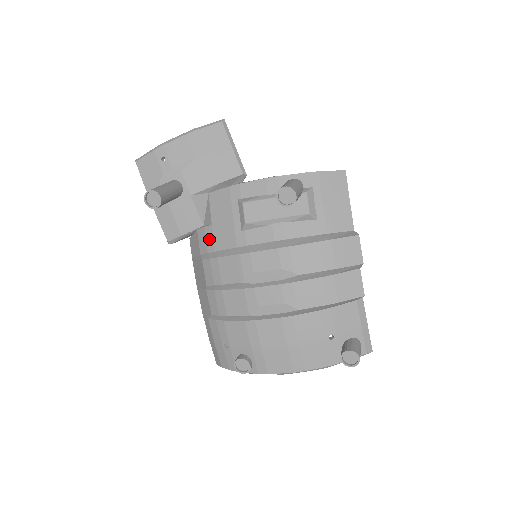
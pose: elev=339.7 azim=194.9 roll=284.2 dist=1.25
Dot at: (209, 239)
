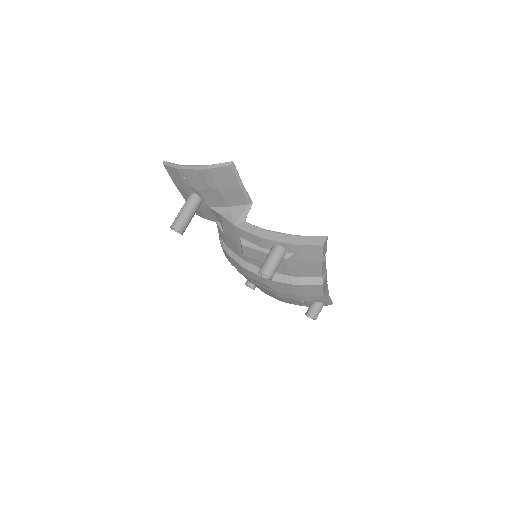
Dot at: (223, 237)
